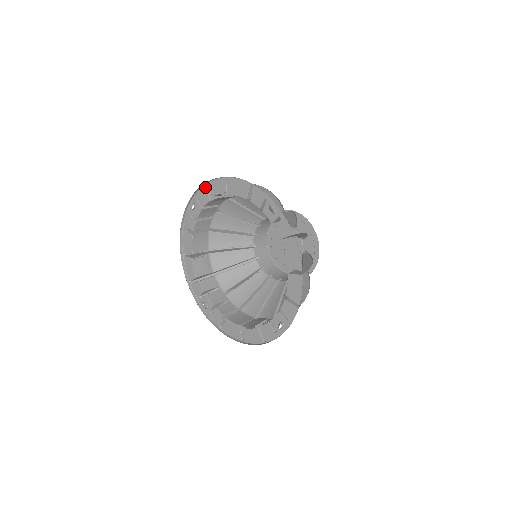
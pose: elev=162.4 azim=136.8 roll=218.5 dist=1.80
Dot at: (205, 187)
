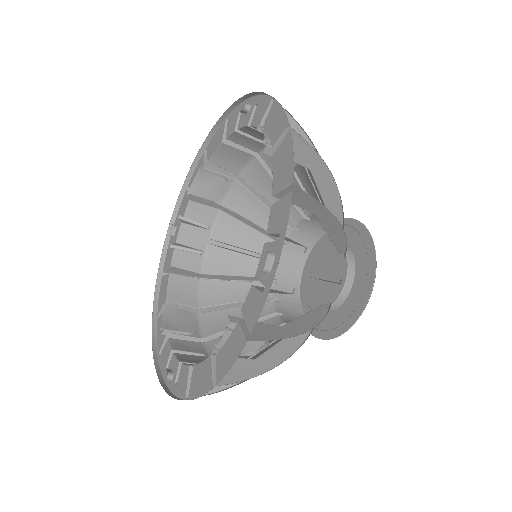
Dot at: (186, 192)
